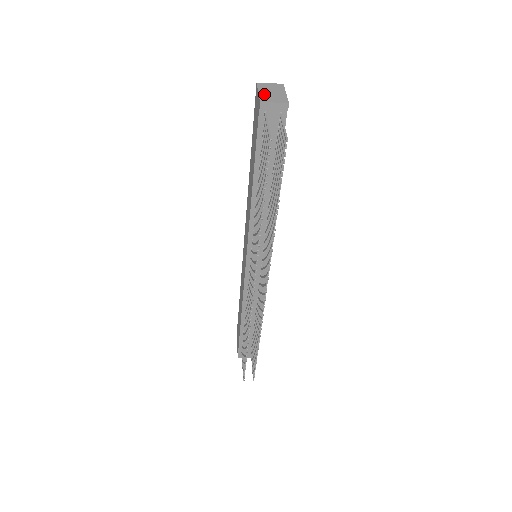
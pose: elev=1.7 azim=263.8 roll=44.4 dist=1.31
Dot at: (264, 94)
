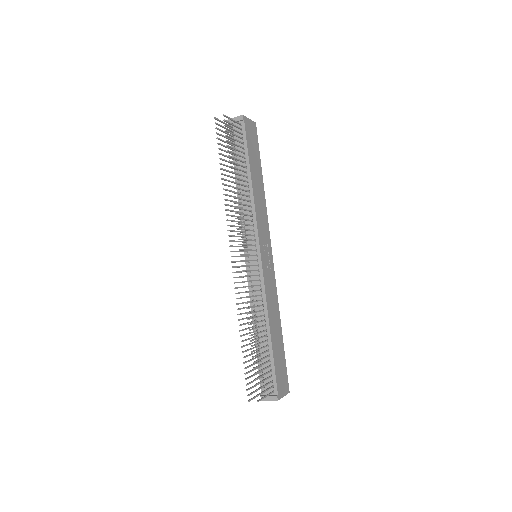
Dot at: occluded
